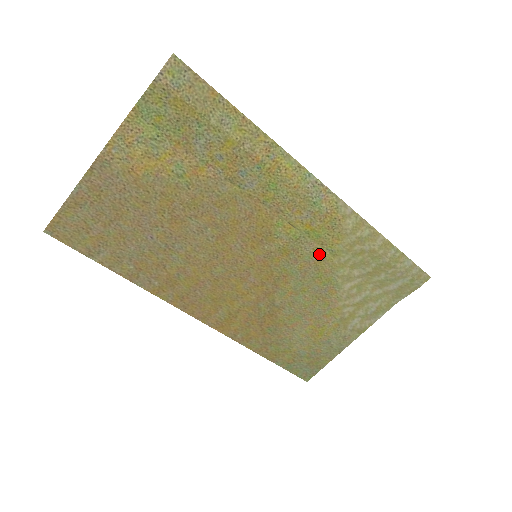
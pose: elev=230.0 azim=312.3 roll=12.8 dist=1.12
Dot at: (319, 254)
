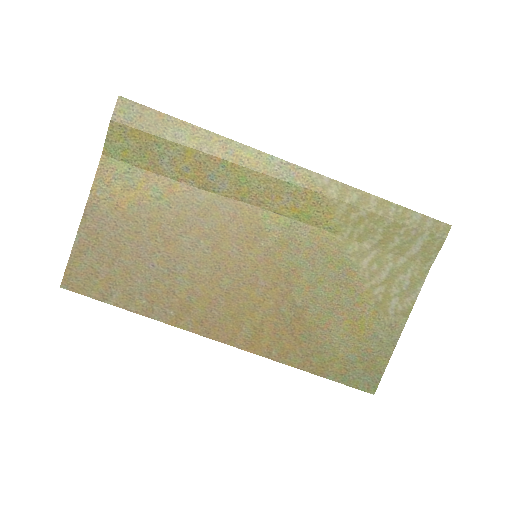
Dot at: (318, 236)
